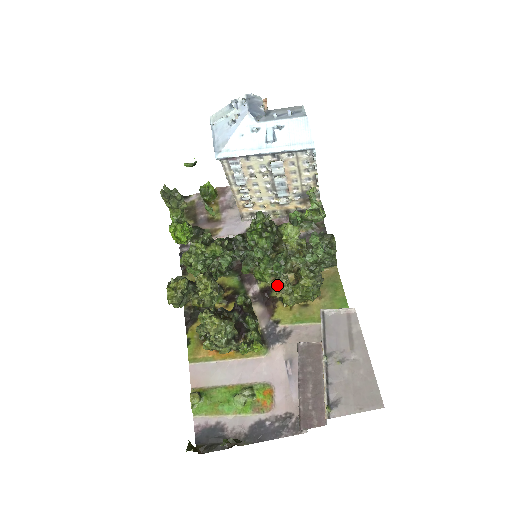
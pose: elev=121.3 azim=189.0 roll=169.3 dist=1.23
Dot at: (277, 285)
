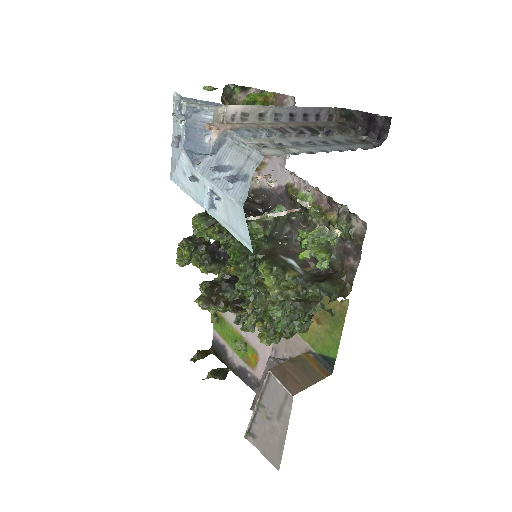
Dot at: occluded
